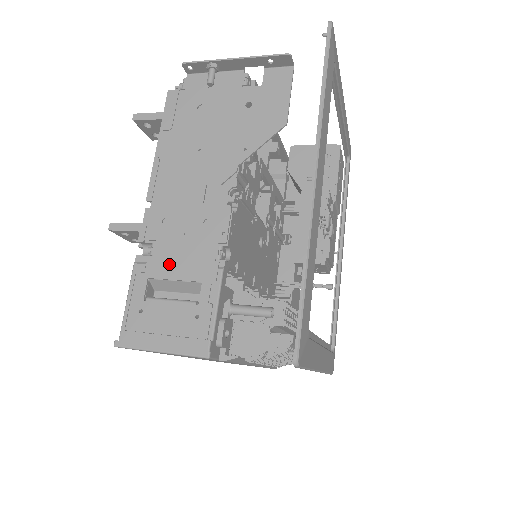
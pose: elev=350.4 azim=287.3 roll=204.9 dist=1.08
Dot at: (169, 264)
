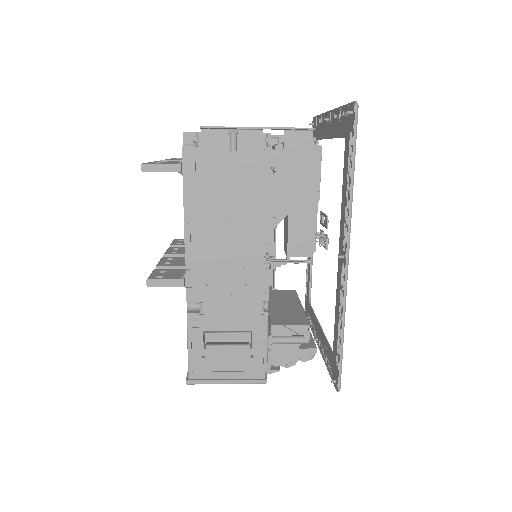
Dot at: (220, 319)
